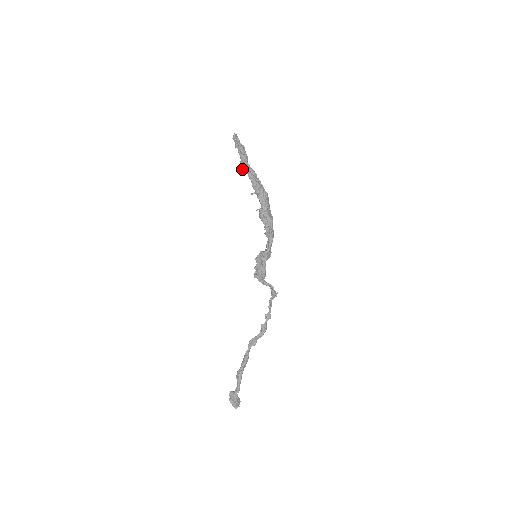
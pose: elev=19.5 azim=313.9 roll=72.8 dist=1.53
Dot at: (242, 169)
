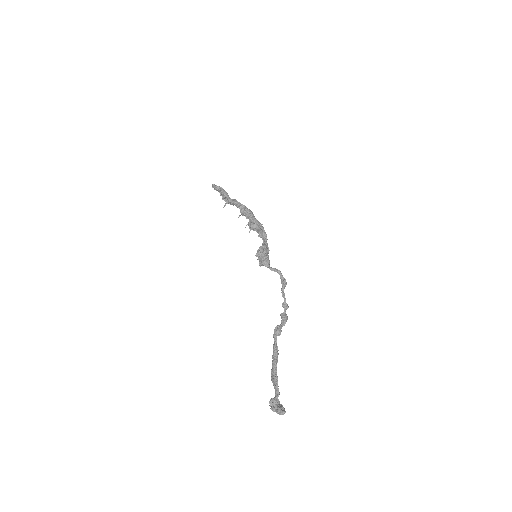
Dot at: (225, 203)
